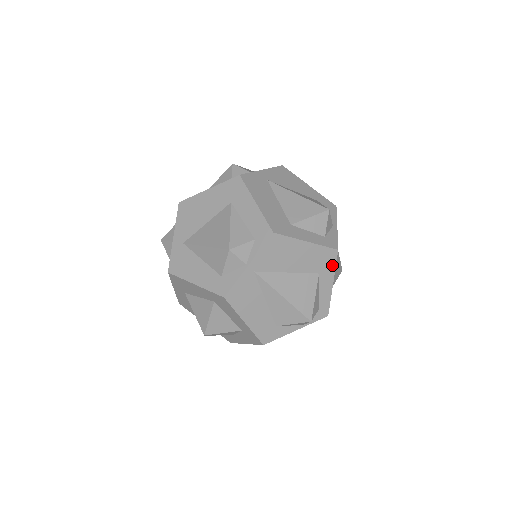
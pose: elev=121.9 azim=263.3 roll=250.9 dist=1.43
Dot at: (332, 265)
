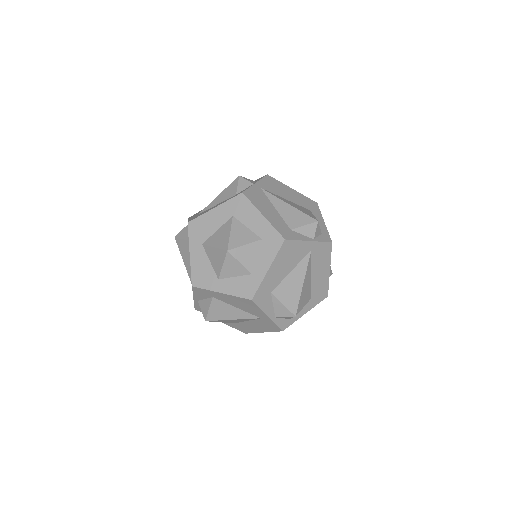
Dot at: (317, 210)
